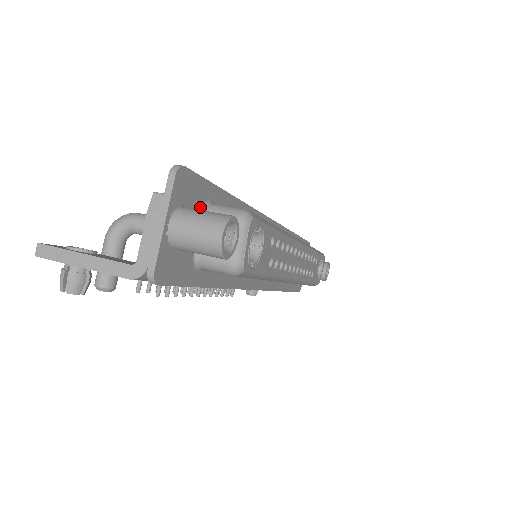
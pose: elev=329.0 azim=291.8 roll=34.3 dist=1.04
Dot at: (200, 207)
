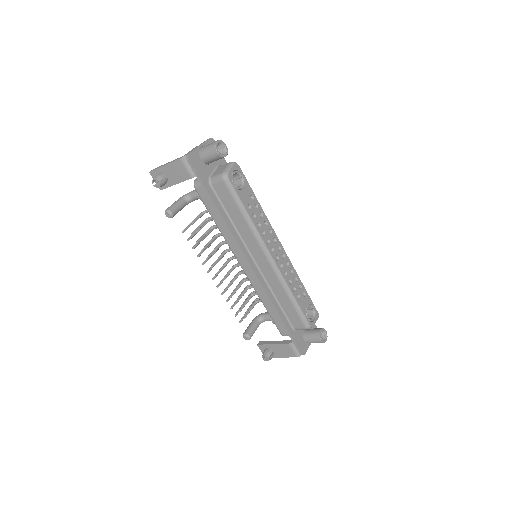
Dot at: (219, 164)
